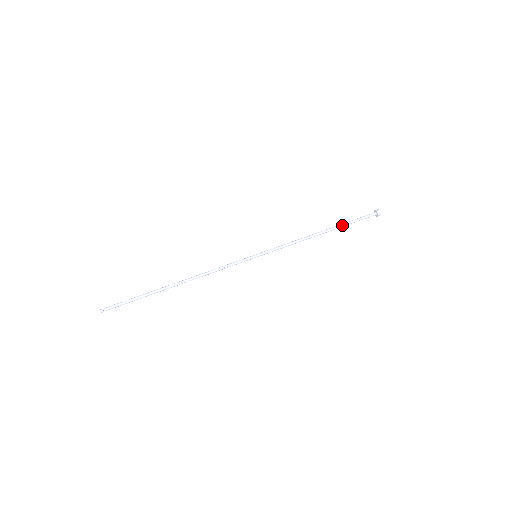
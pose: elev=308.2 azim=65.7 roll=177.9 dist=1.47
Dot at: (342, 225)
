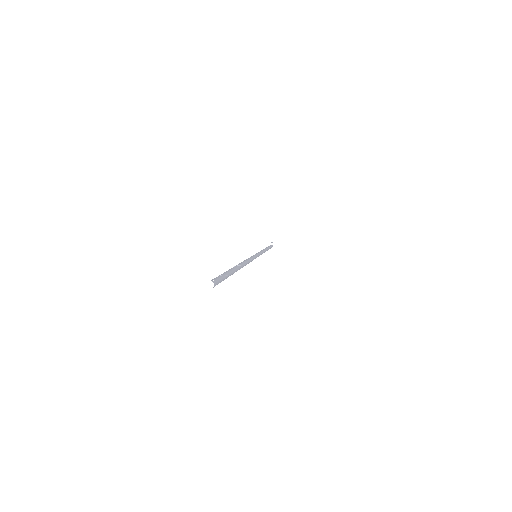
Dot at: (269, 248)
